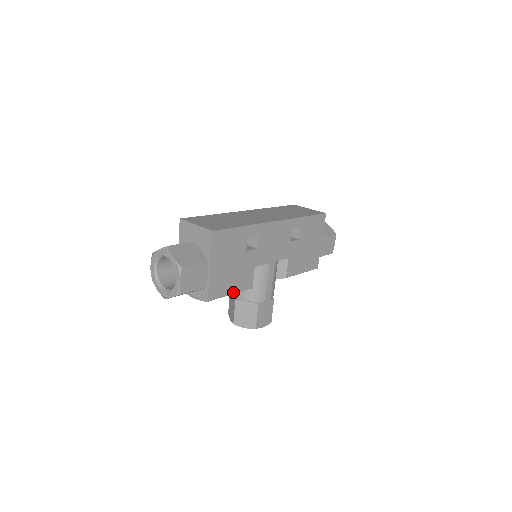
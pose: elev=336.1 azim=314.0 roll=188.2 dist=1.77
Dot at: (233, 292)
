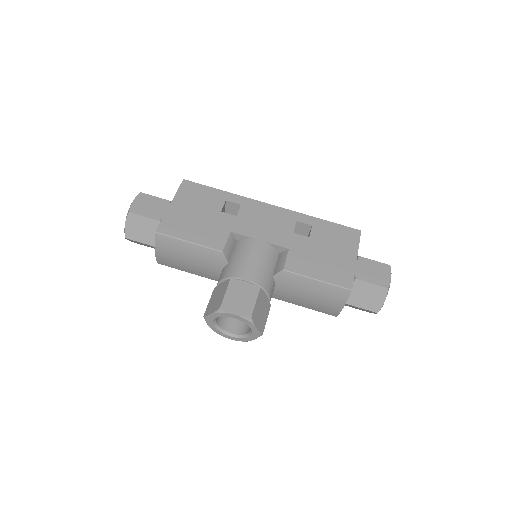
Dot at: (193, 241)
